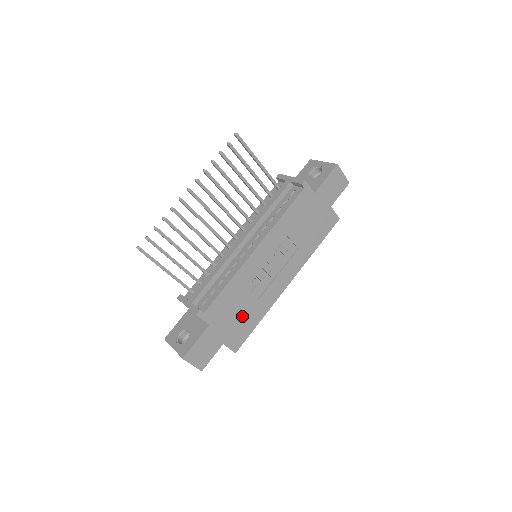
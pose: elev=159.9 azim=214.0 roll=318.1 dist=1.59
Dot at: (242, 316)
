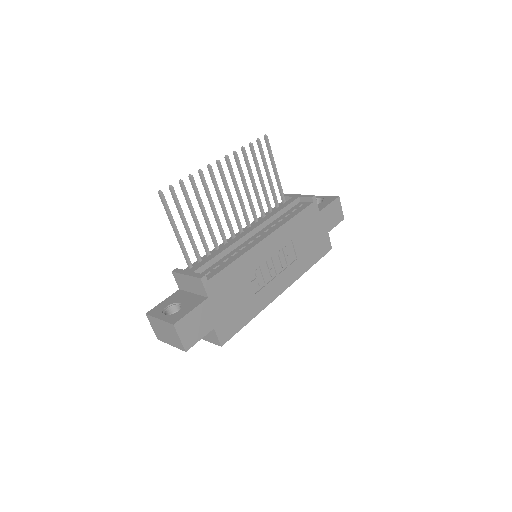
Dot at: (238, 305)
